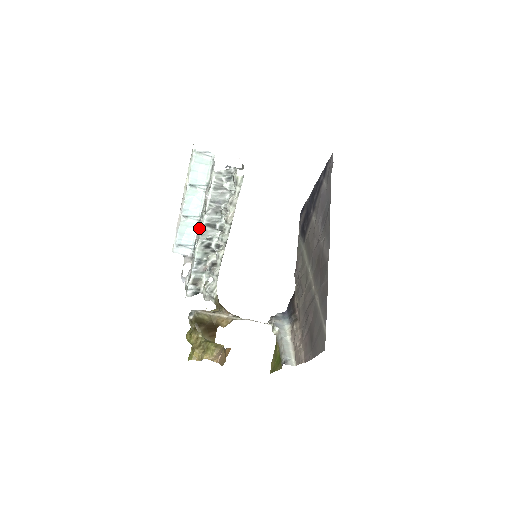
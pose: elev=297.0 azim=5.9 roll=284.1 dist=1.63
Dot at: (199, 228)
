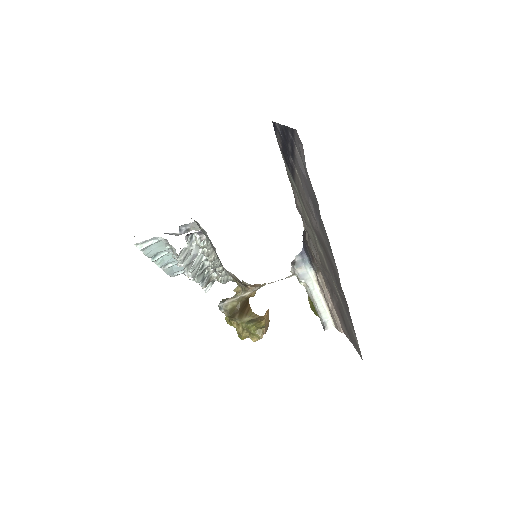
Dot at: (188, 276)
